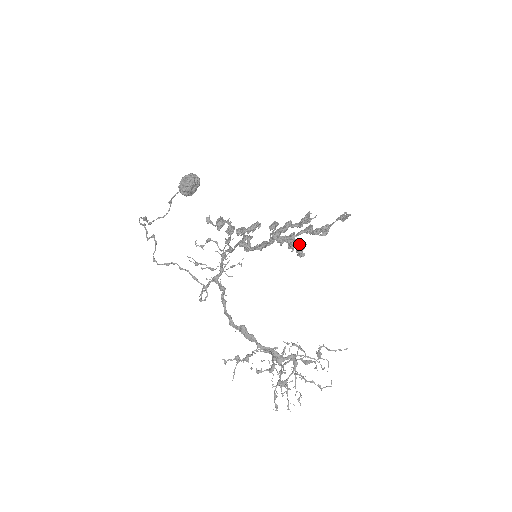
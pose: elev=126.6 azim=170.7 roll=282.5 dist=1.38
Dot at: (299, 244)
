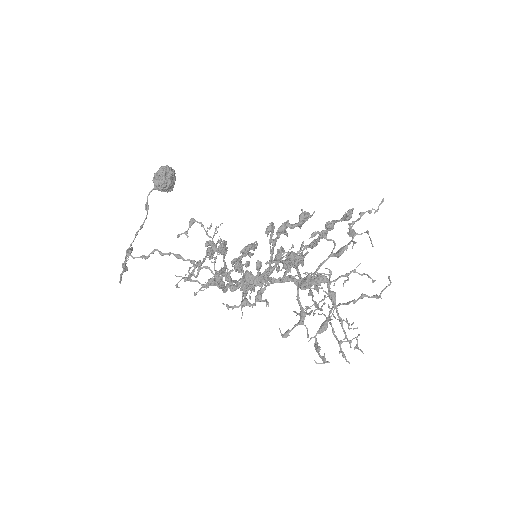
Dot at: (311, 276)
